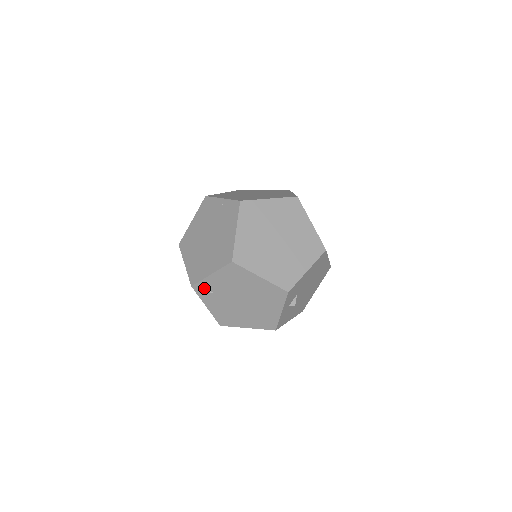
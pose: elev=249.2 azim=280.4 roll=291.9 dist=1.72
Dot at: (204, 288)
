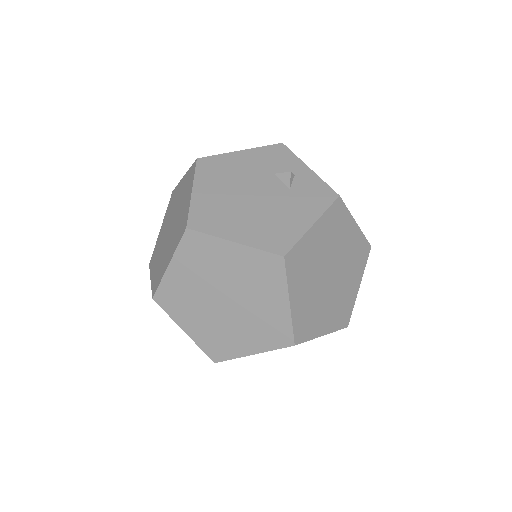
Dot at: occluded
